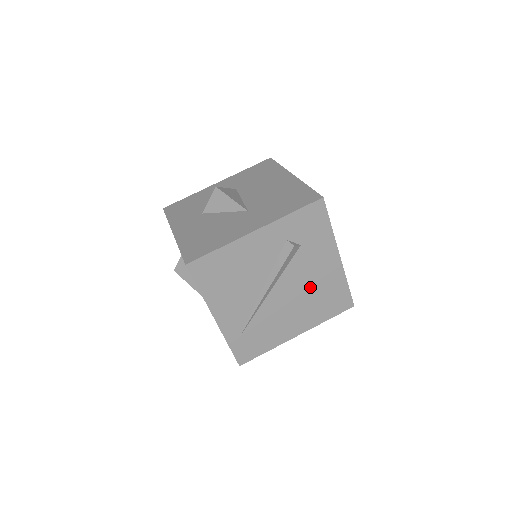
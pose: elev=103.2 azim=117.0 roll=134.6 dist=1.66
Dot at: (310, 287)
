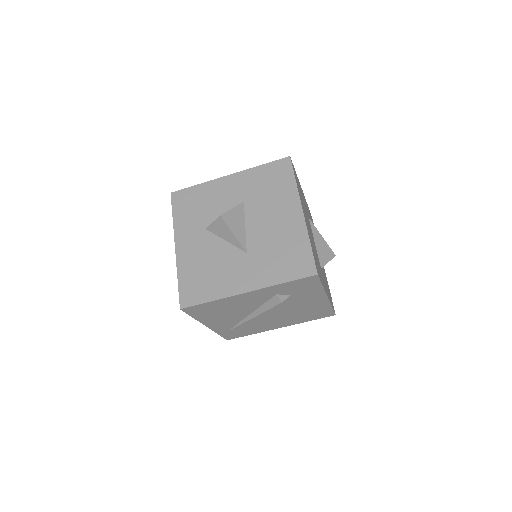
Dot at: (295, 310)
